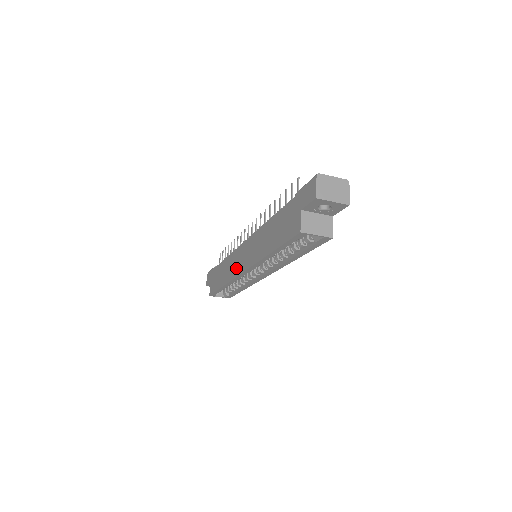
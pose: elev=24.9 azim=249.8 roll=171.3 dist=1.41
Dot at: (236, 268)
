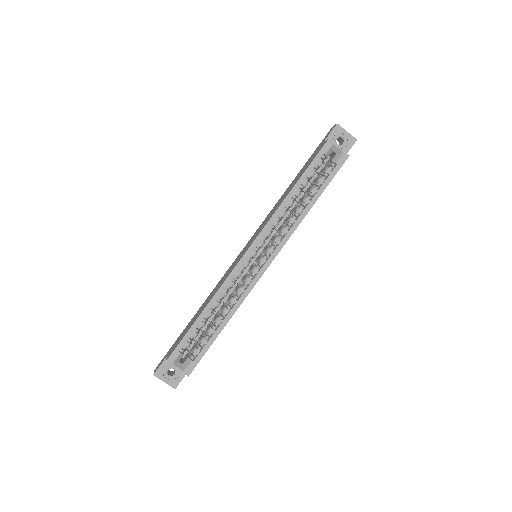
Dot at: (233, 266)
